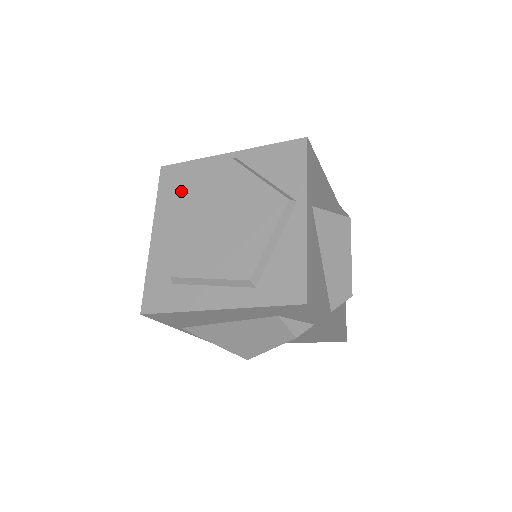
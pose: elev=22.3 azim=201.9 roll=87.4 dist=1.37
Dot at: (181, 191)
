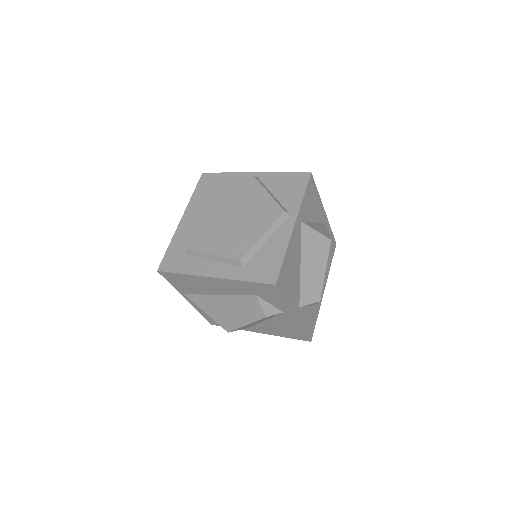
Dot at: (211, 192)
